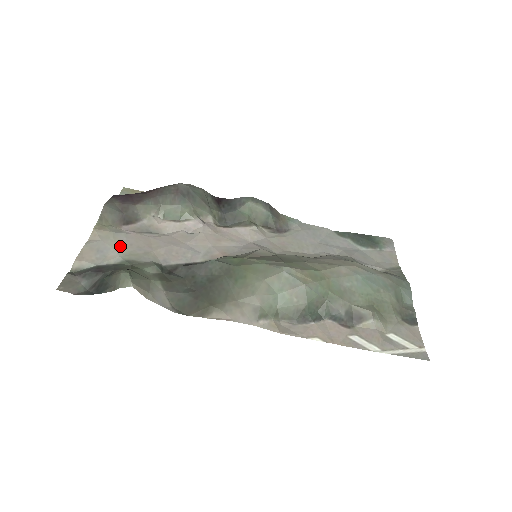
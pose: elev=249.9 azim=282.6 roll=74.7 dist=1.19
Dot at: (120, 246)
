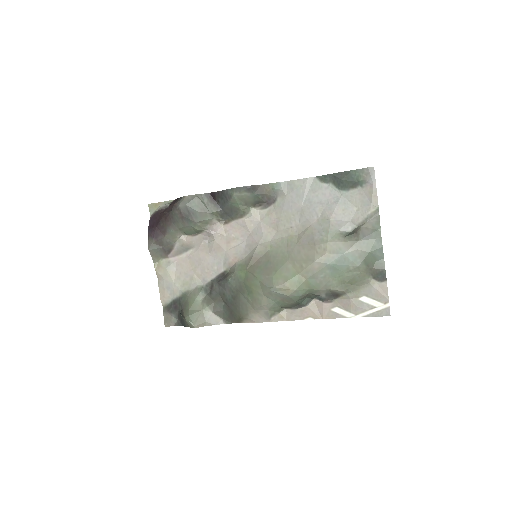
Dot at: (175, 278)
